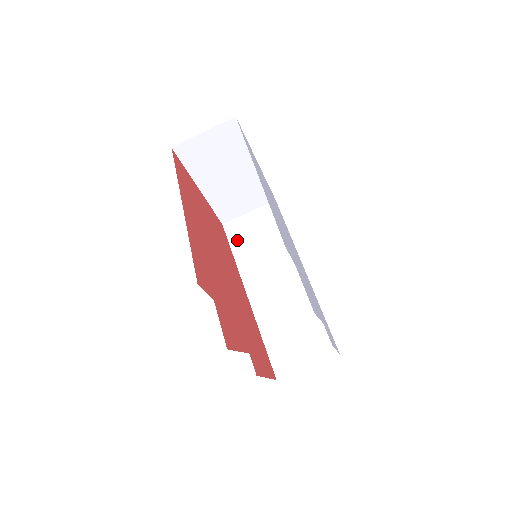
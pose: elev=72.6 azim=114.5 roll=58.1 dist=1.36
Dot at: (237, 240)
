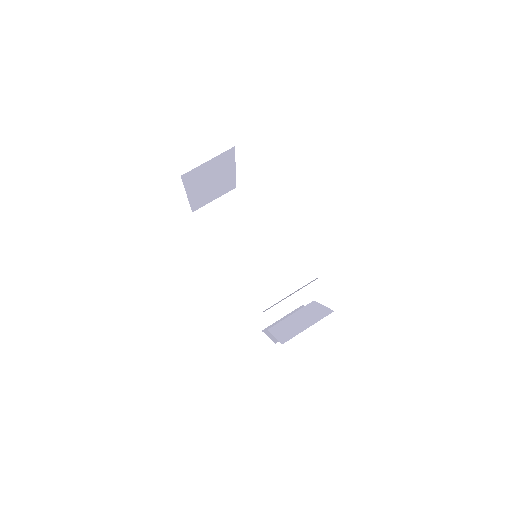
Dot at: (209, 226)
